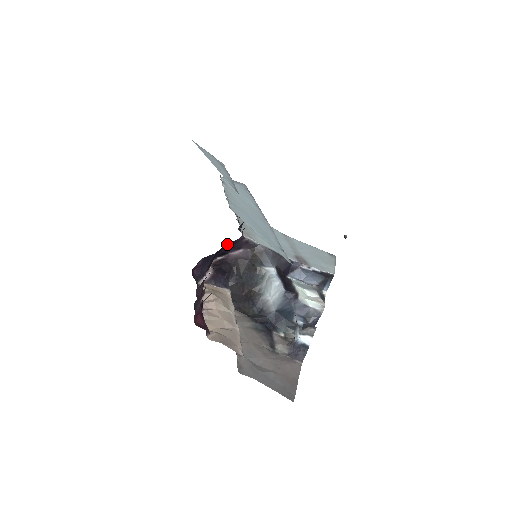
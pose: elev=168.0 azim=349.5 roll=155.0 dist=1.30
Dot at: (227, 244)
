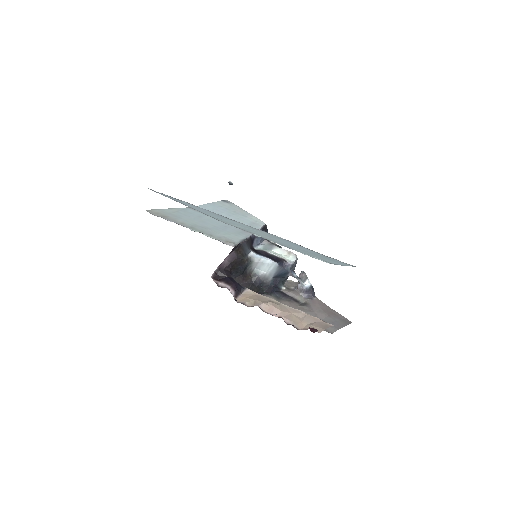
Dot at: occluded
